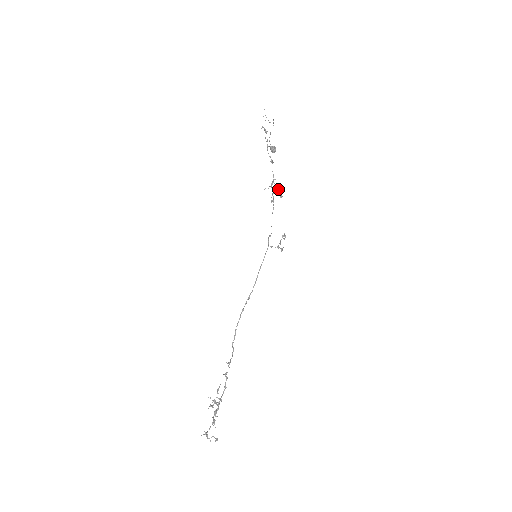
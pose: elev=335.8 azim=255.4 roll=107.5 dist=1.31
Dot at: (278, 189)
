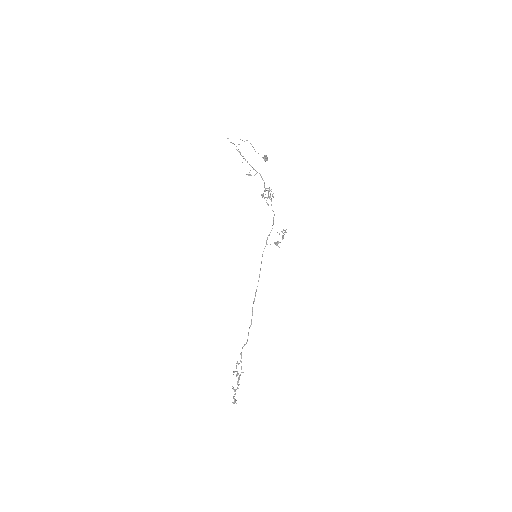
Dot at: (268, 193)
